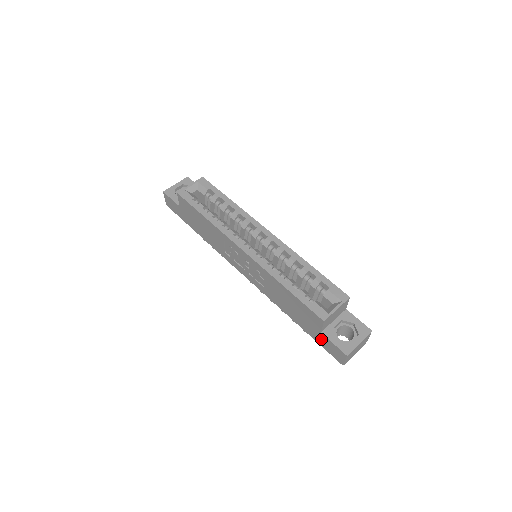
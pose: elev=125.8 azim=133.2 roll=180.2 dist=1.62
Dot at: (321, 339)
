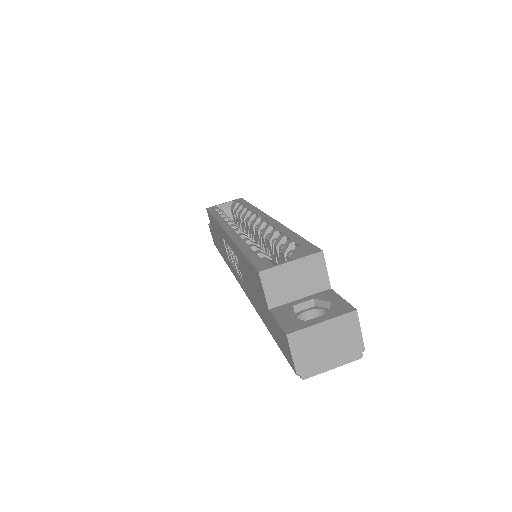
Dot at: (274, 329)
